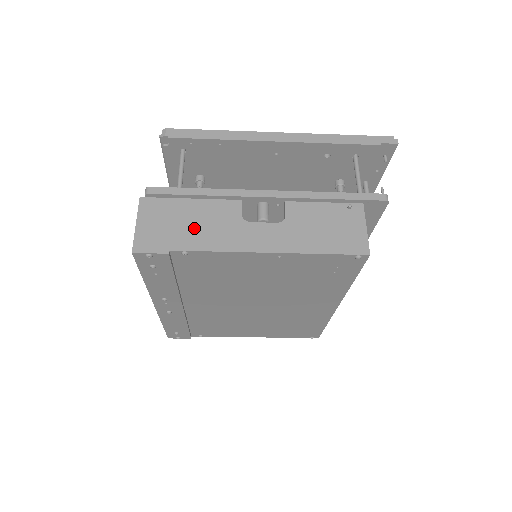
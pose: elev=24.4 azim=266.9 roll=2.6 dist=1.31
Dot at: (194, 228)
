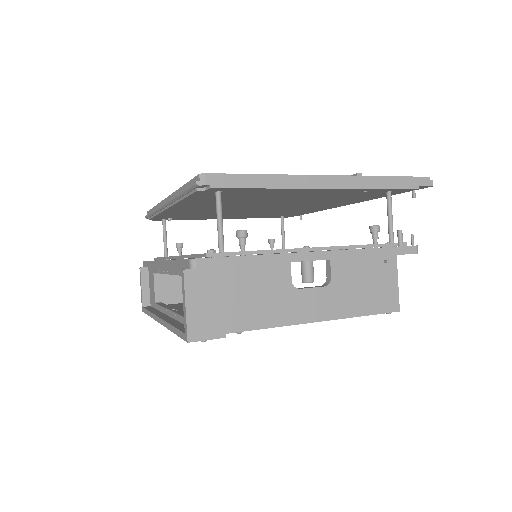
Dot at: (247, 303)
